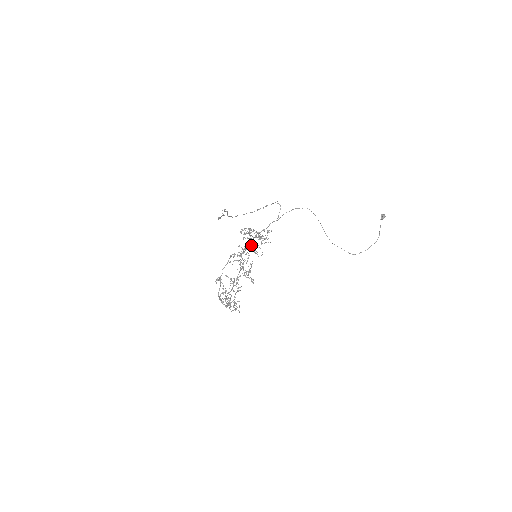
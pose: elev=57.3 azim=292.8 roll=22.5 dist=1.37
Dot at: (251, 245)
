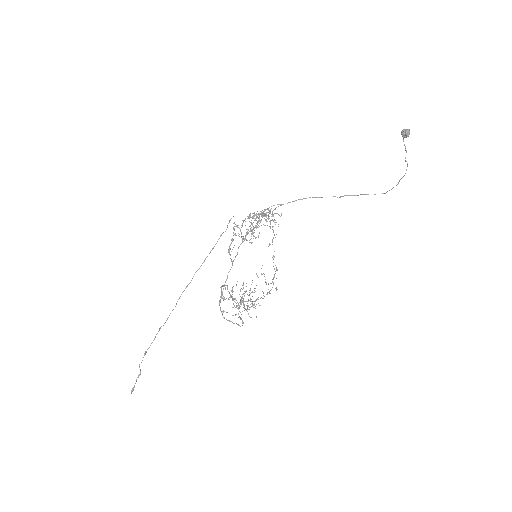
Dot at: occluded
